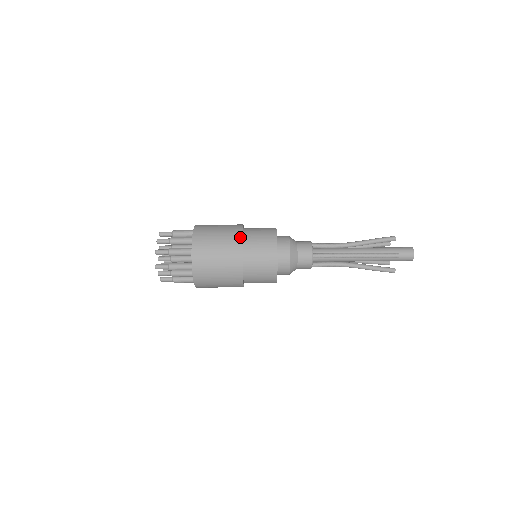
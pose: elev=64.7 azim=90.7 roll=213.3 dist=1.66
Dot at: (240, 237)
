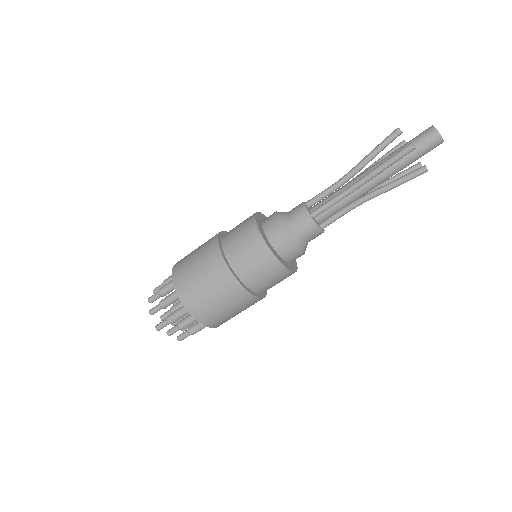
Dot at: (216, 245)
